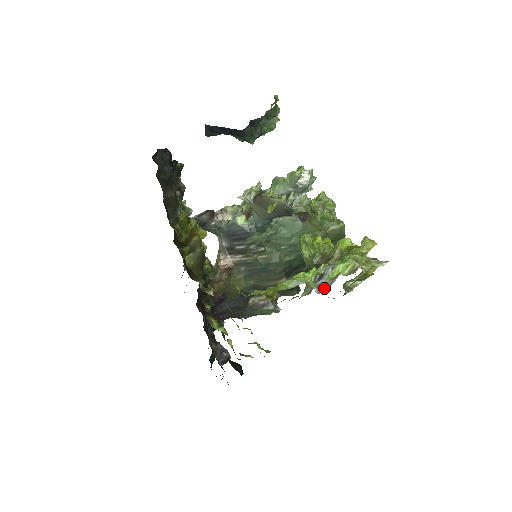
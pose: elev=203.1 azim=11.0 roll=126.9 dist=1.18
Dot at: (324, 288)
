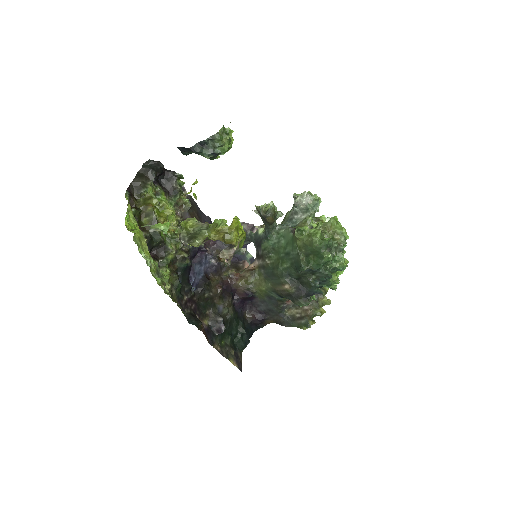
Dot at: occluded
